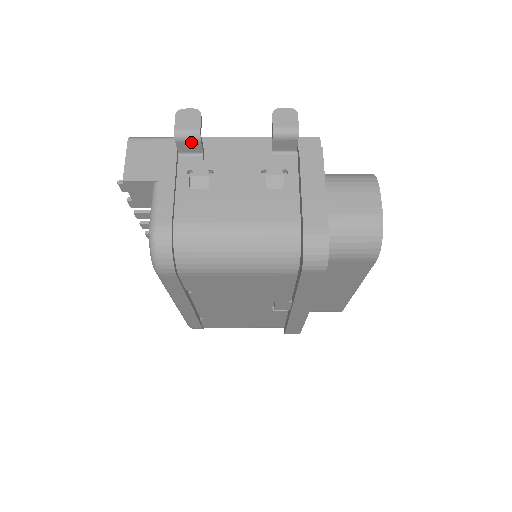
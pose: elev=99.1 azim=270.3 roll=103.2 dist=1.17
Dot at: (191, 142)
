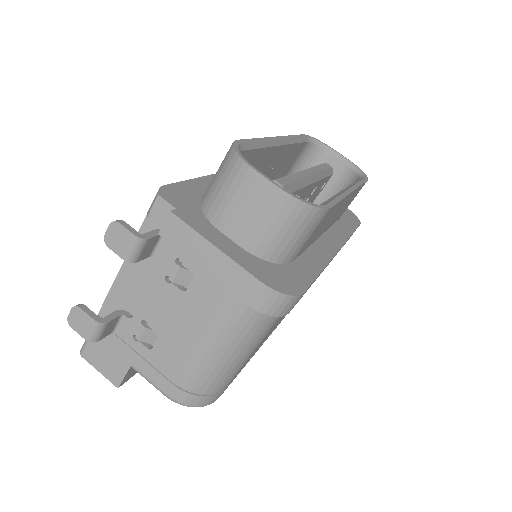
Dot at: (105, 329)
